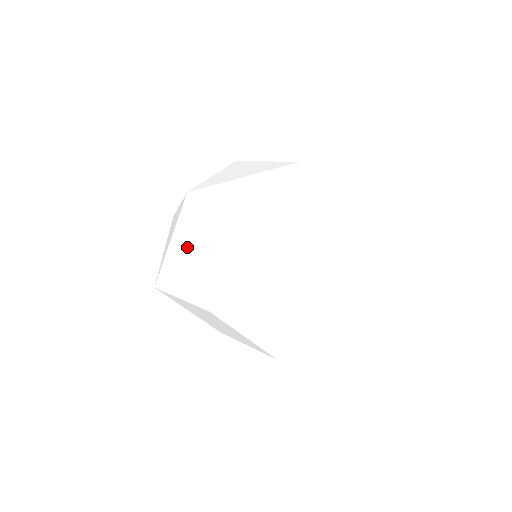
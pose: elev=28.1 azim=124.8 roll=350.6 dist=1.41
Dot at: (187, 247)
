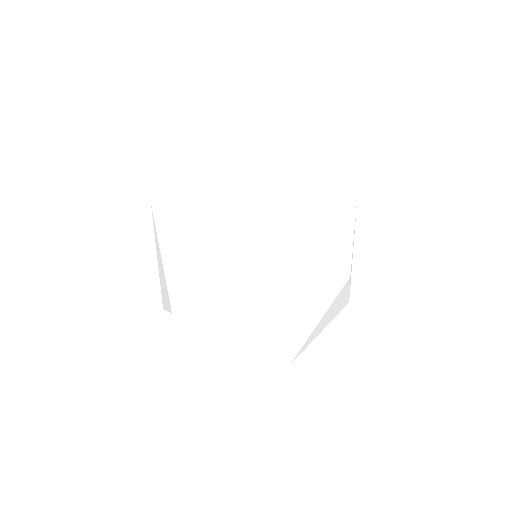
Dot at: occluded
